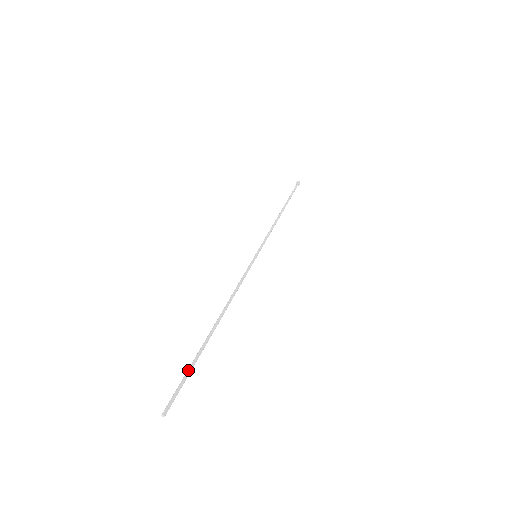
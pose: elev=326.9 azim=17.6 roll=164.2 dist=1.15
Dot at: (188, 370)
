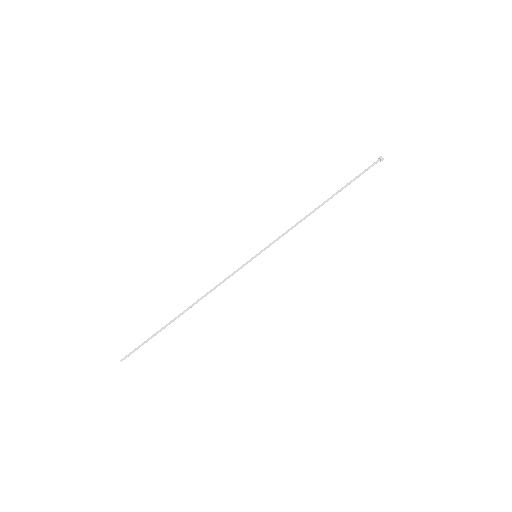
Dot at: (147, 340)
